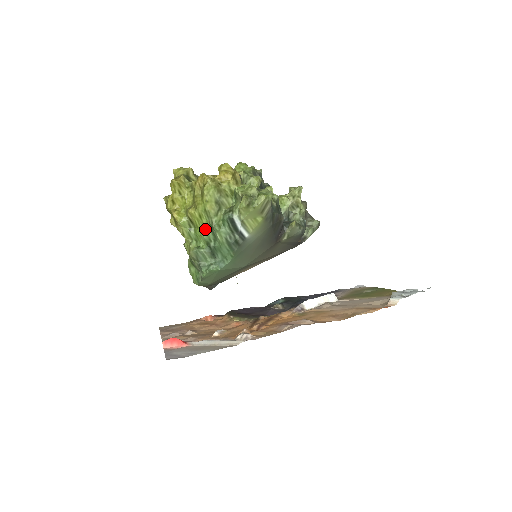
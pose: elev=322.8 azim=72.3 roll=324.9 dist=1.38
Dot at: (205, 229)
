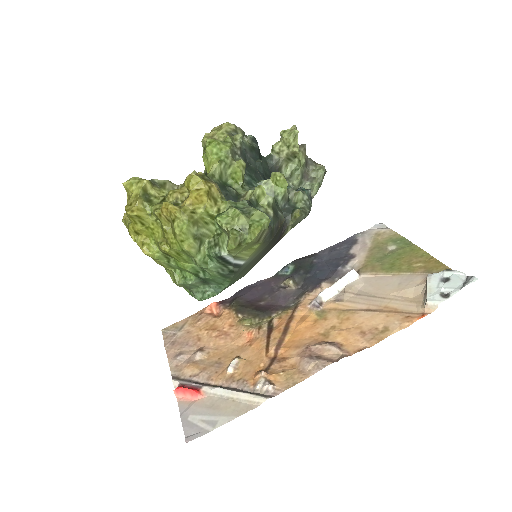
Dot at: (188, 263)
